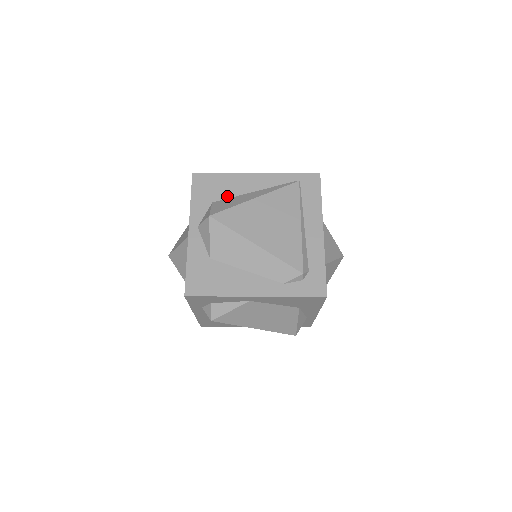
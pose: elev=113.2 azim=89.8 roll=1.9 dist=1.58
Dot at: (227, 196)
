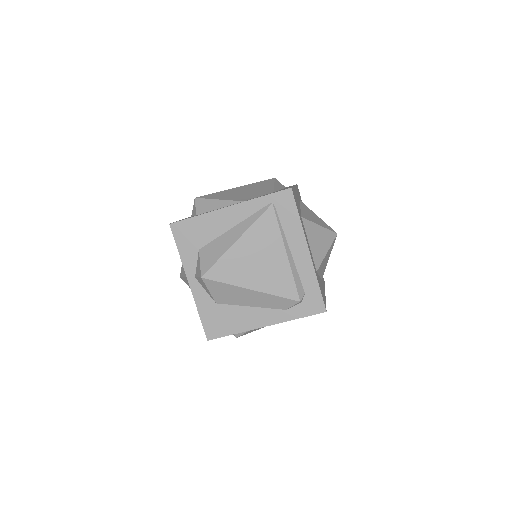
Dot at: (210, 239)
